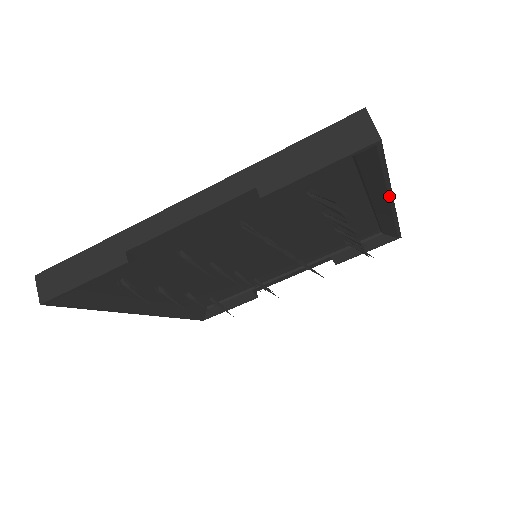
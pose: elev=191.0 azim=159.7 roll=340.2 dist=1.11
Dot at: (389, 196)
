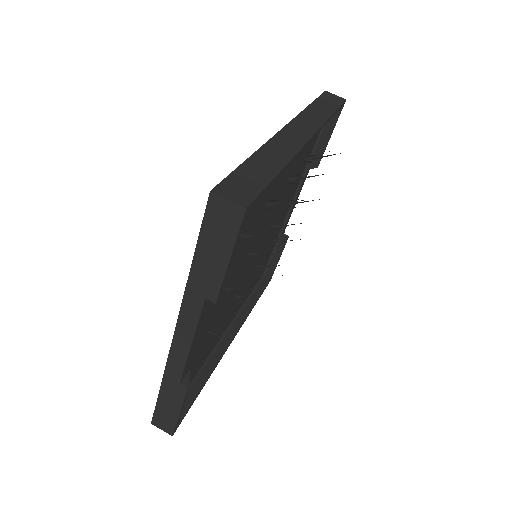
Dot at: (299, 152)
